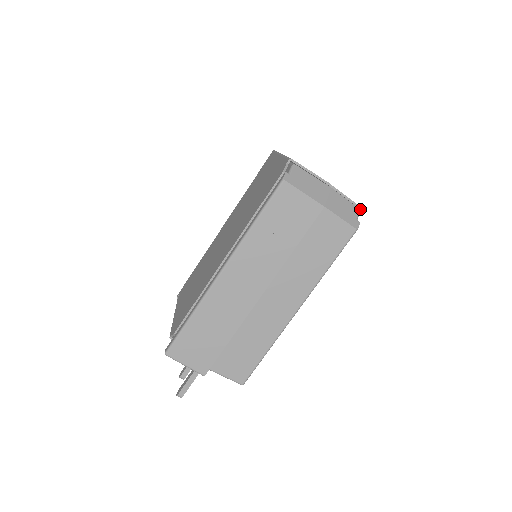
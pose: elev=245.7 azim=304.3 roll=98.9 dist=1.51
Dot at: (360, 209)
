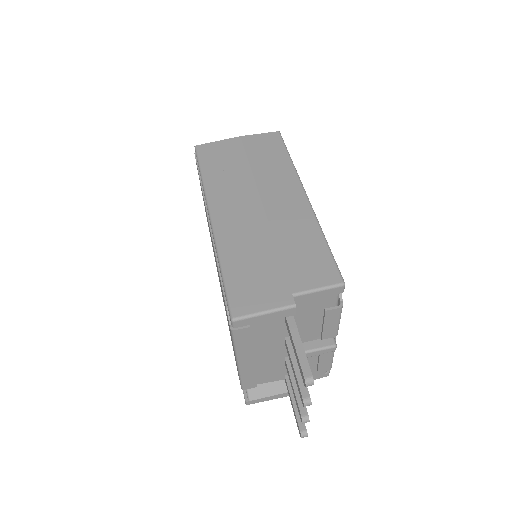
Dot at: occluded
